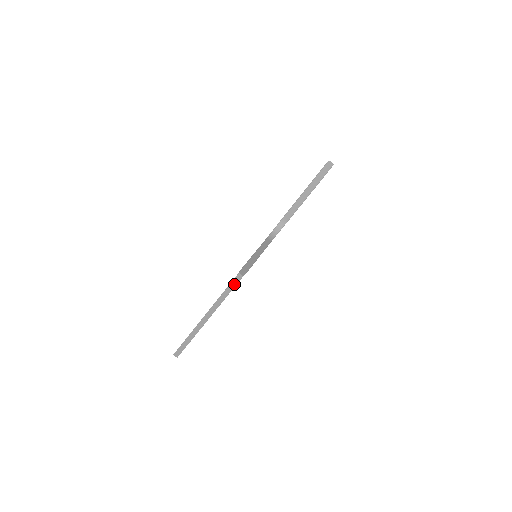
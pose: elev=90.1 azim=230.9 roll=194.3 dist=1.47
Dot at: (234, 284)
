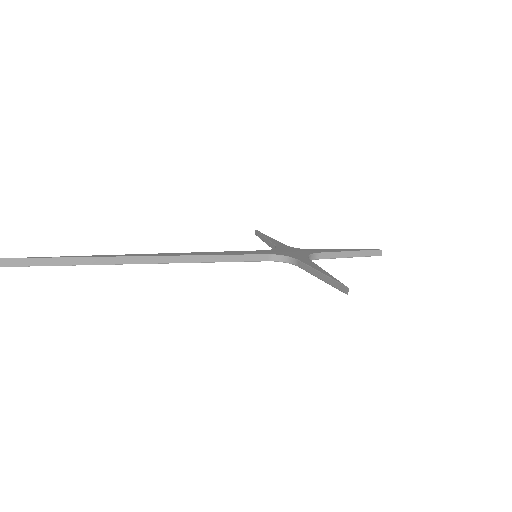
Dot at: (209, 259)
